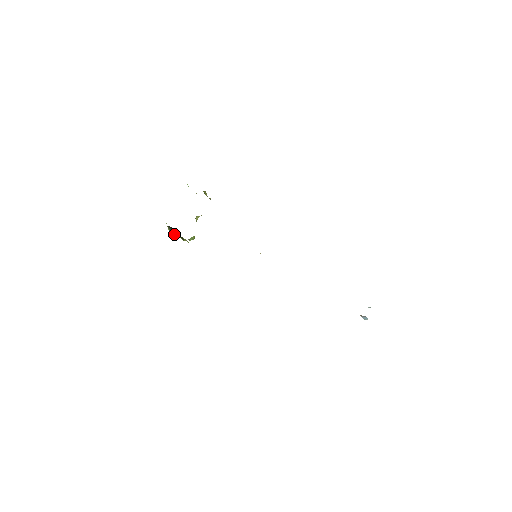
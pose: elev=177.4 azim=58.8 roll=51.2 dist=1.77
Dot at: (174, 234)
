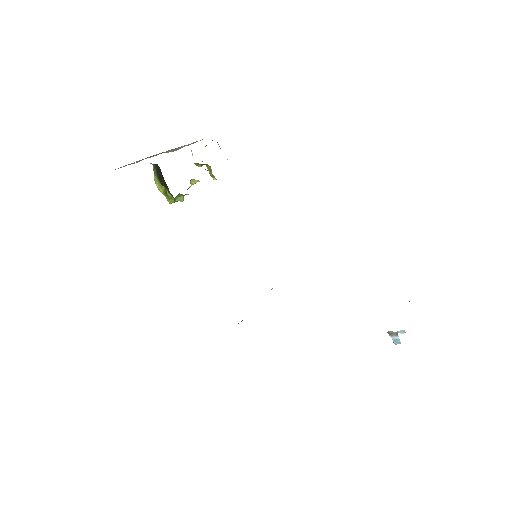
Dot at: (160, 189)
